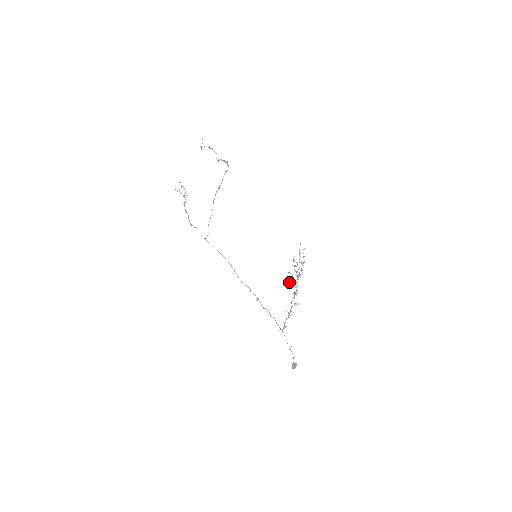
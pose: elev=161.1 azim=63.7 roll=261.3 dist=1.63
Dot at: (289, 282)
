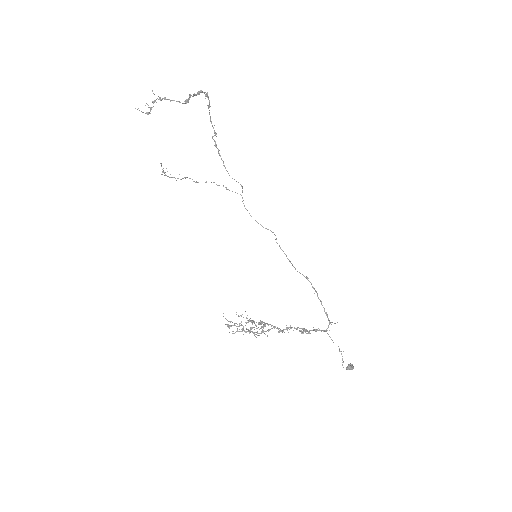
Dot at: (253, 333)
